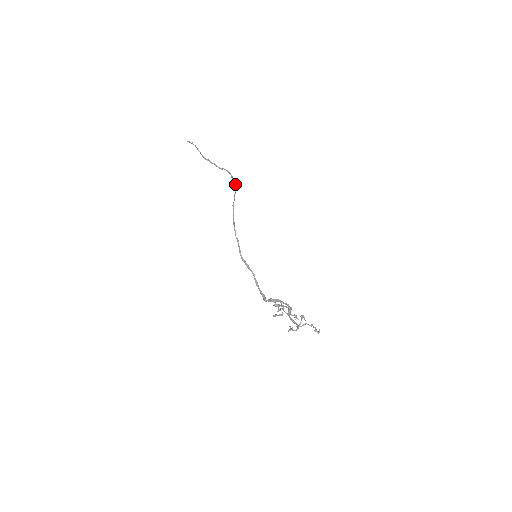
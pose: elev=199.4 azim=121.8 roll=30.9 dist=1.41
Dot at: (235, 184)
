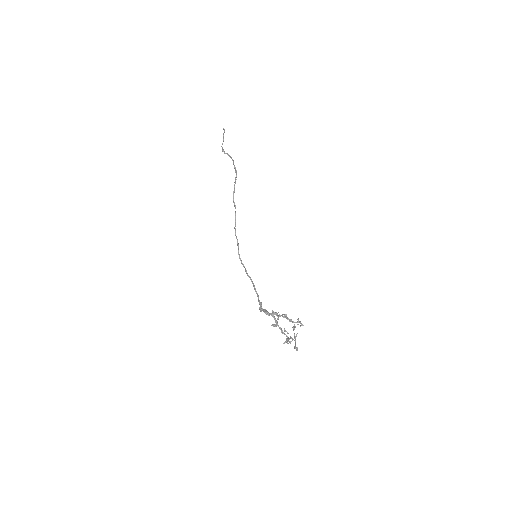
Dot at: occluded
